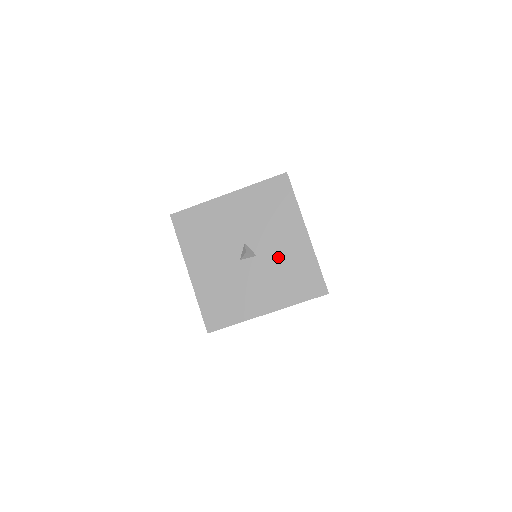
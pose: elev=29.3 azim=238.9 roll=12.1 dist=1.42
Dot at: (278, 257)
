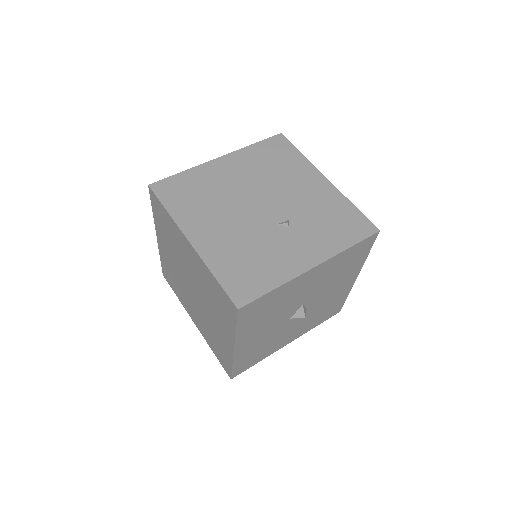
Dot at: (323, 303)
